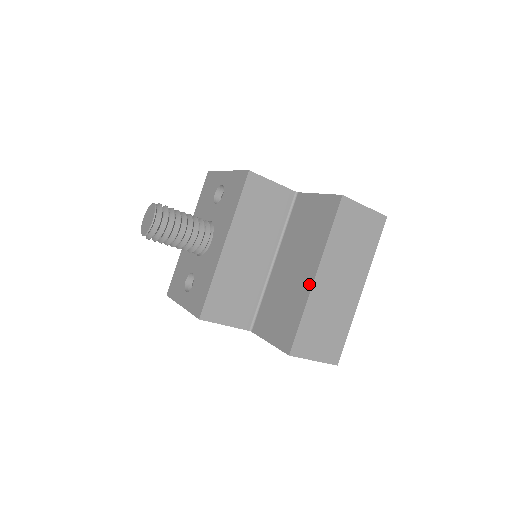
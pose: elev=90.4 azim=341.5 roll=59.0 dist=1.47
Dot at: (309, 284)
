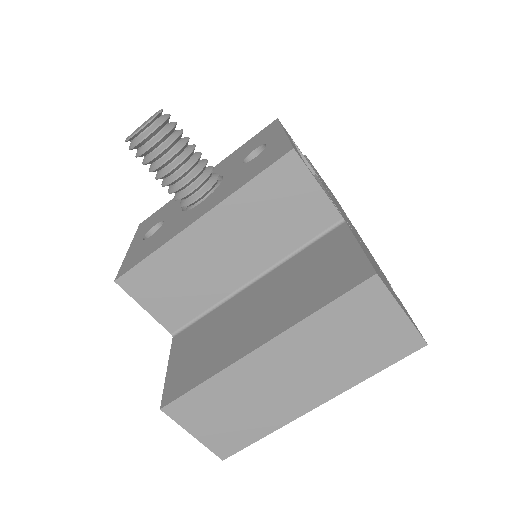
Dot at: (246, 349)
